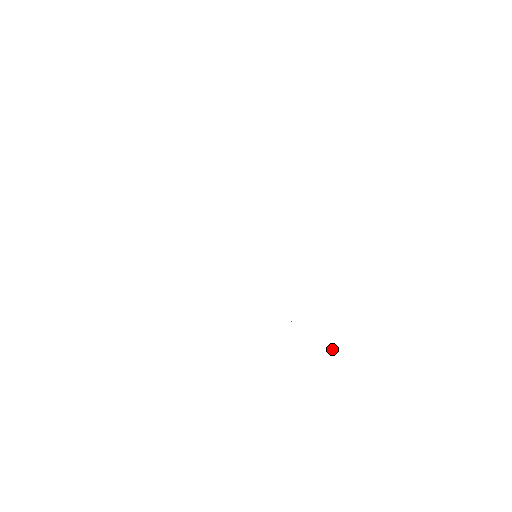
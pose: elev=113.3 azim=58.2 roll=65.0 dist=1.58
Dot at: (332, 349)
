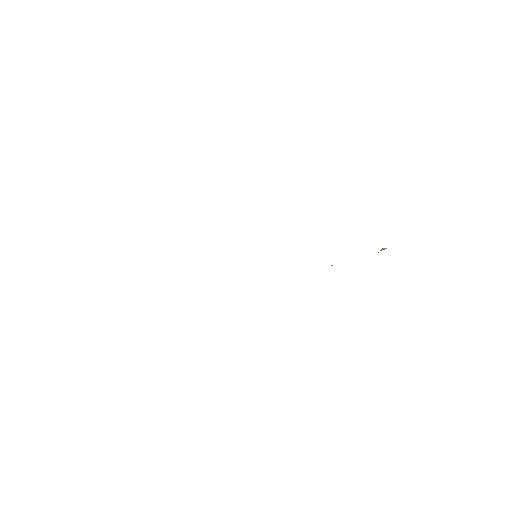
Dot at: occluded
